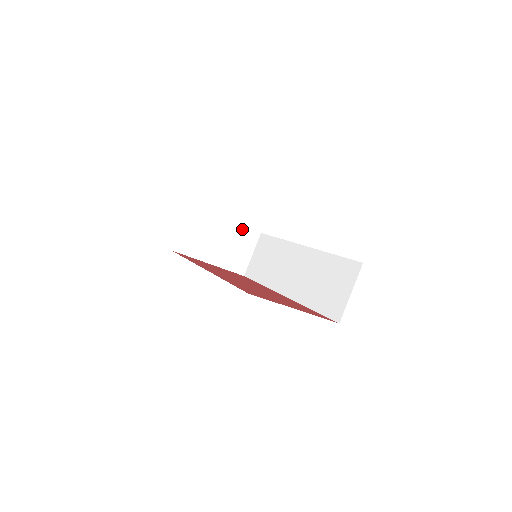
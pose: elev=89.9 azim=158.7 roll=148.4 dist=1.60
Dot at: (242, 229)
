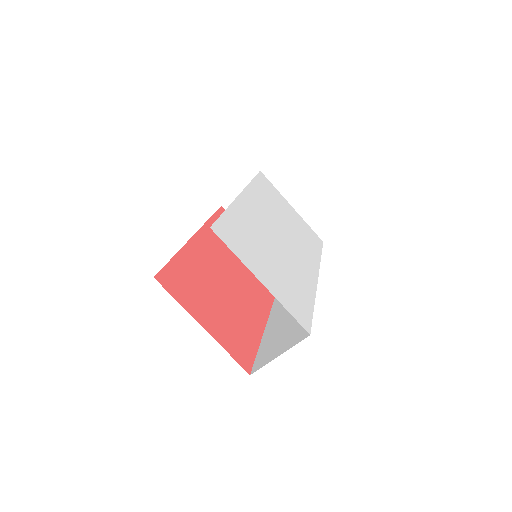
Dot at: occluded
